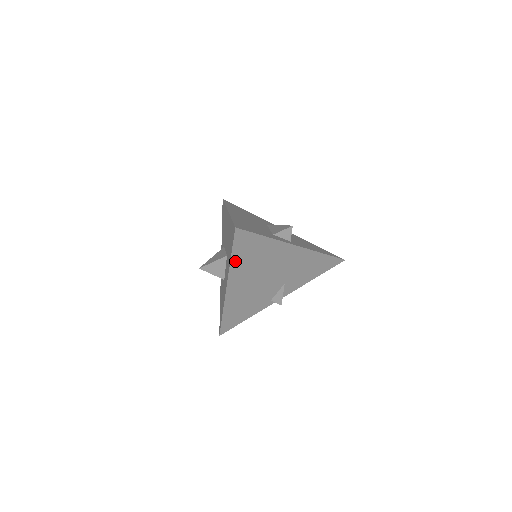
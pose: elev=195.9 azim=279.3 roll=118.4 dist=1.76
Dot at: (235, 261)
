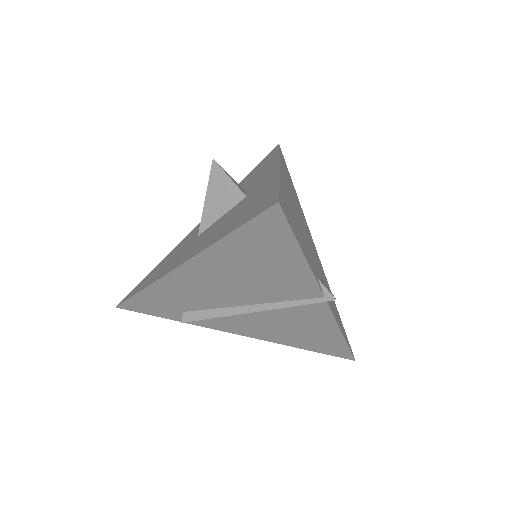
Dot at: occluded
